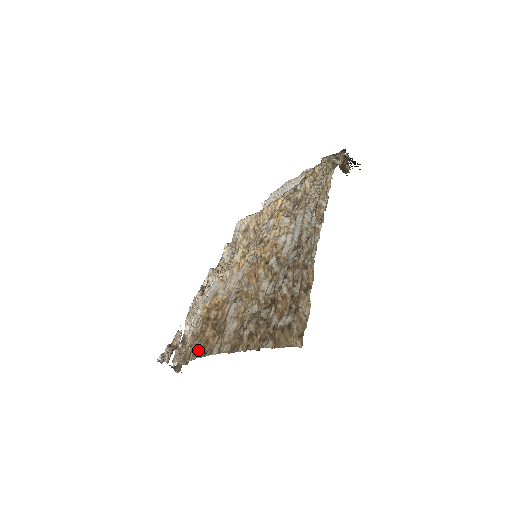
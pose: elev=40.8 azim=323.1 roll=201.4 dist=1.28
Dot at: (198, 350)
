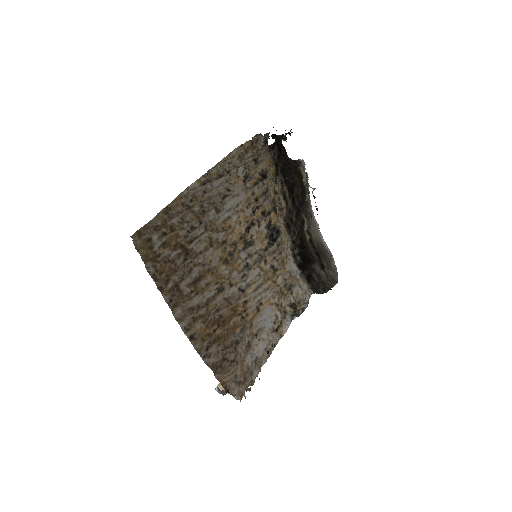
Dot at: (203, 346)
